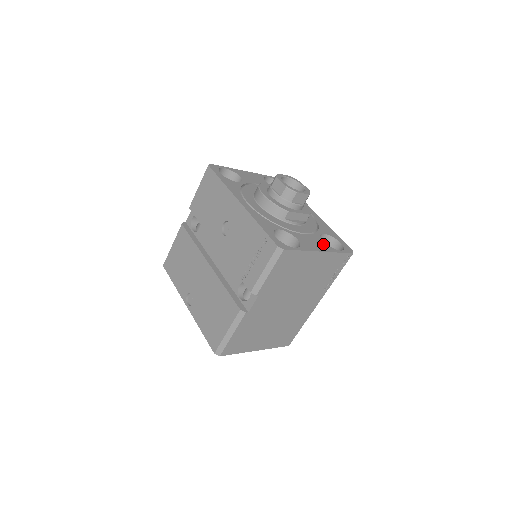
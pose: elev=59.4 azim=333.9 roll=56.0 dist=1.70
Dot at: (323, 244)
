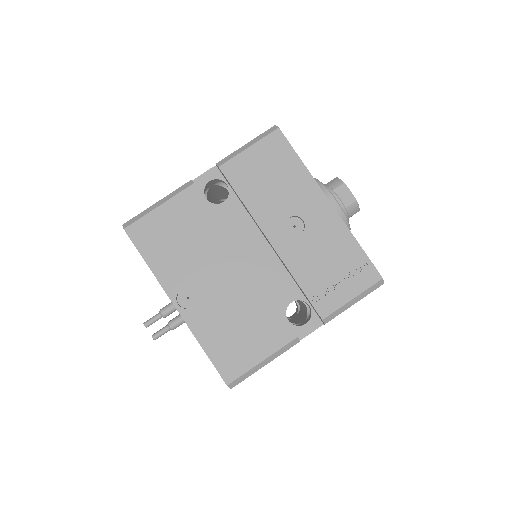
Dot at: occluded
